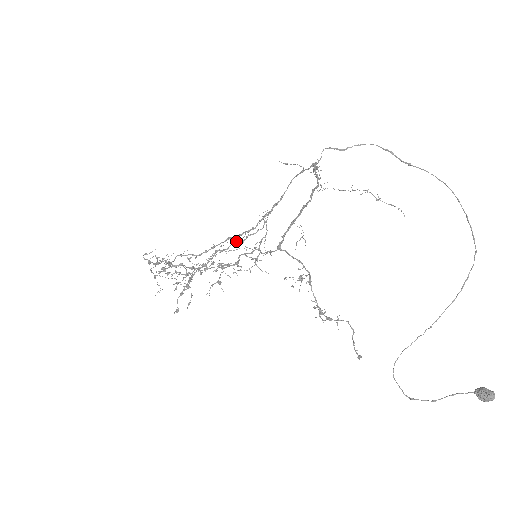
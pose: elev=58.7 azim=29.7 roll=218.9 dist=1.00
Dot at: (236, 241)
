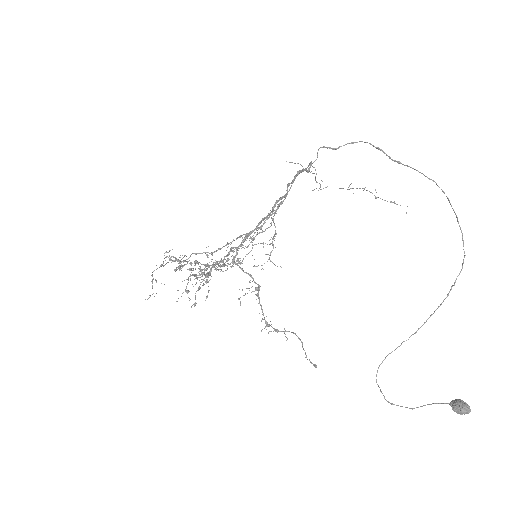
Dot at: occluded
